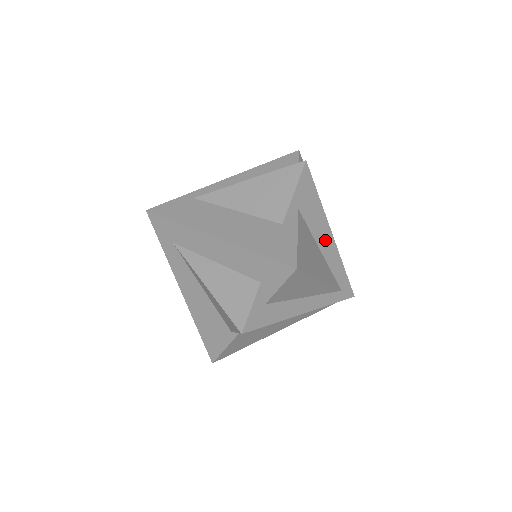
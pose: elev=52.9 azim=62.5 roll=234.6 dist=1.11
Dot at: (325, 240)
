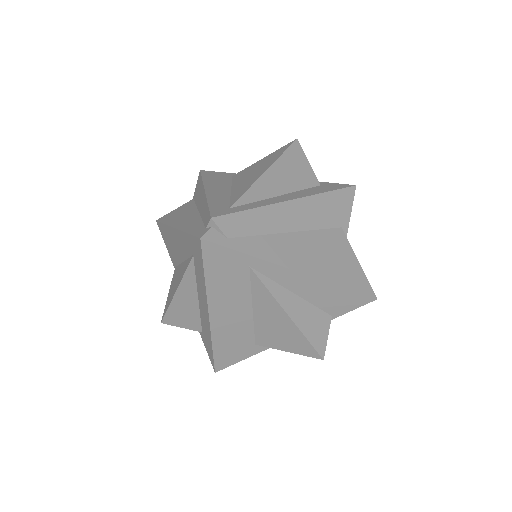
Dot at: occluded
